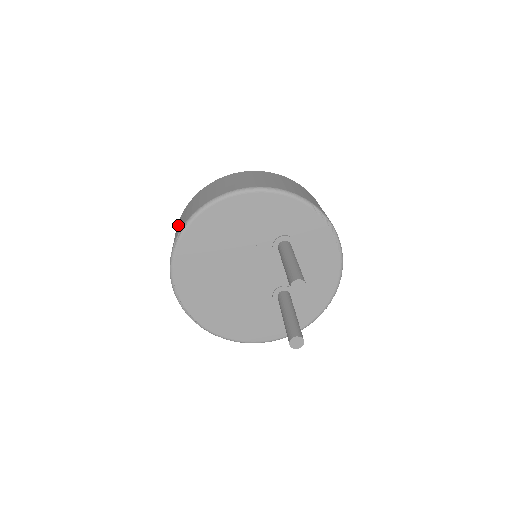
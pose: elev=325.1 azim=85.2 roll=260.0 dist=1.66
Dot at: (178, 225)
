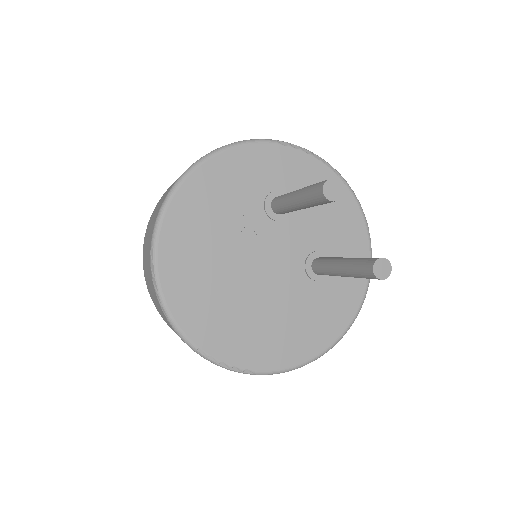
Dot at: (146, 277)
